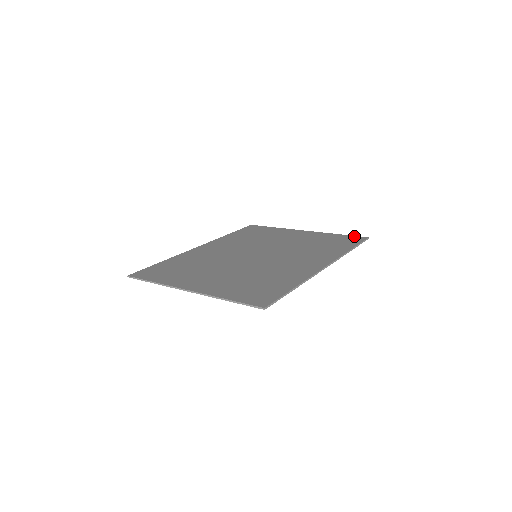
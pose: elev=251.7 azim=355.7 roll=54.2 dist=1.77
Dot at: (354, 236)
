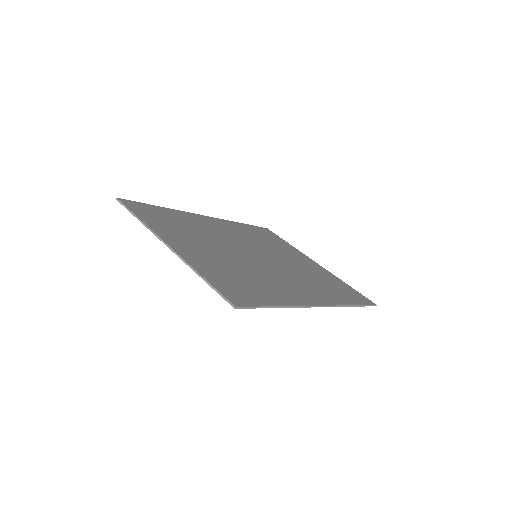
Dot at: occluded
